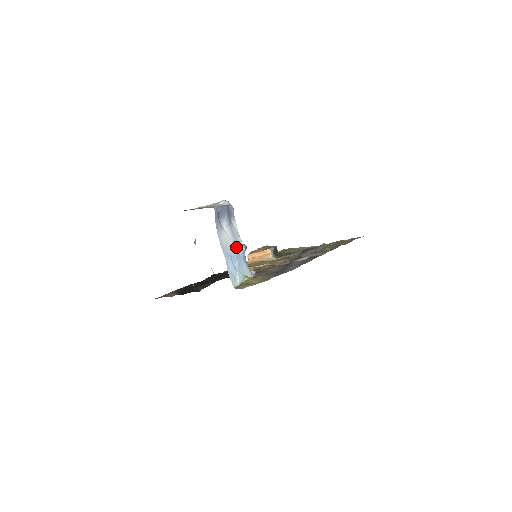
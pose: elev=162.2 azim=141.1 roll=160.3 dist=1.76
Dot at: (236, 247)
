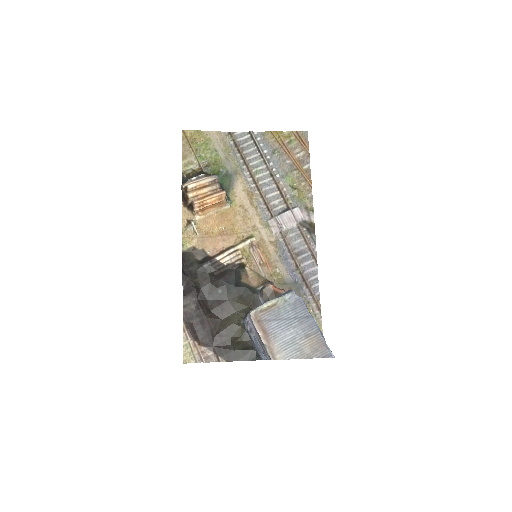
Dot at: occluded
